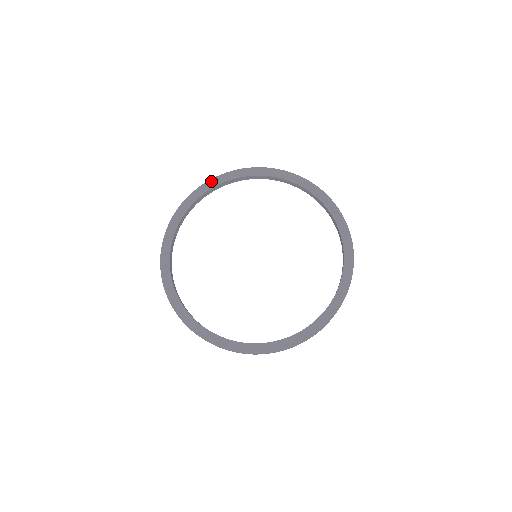
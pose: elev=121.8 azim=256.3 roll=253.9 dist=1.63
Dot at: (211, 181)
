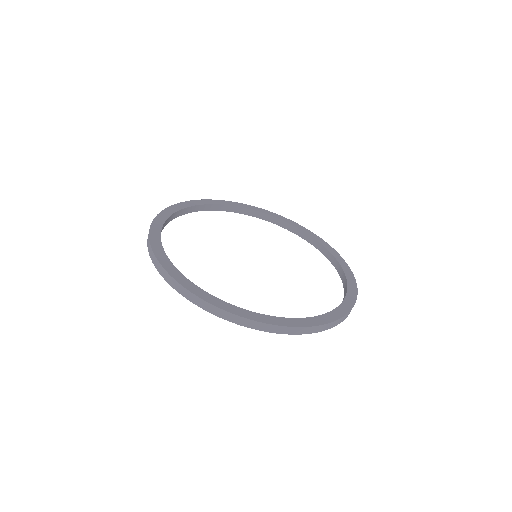
Dot at: (254, 207)
